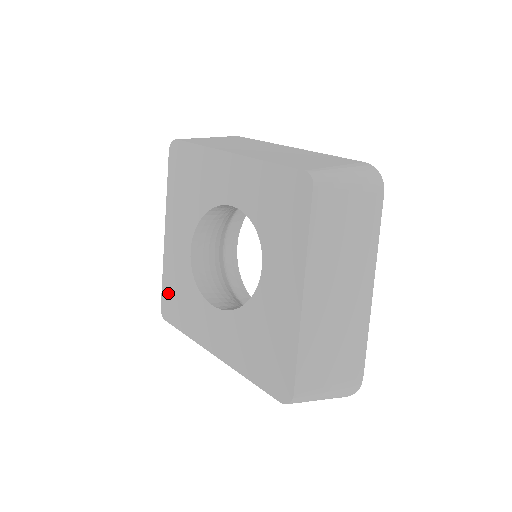
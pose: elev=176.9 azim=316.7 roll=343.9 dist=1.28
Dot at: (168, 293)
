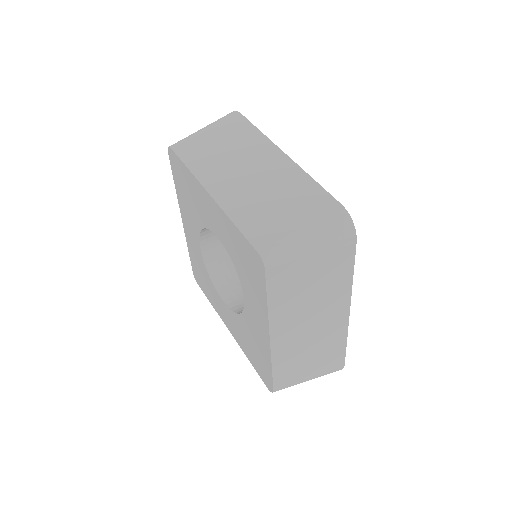
Dot at: (194, 266)
